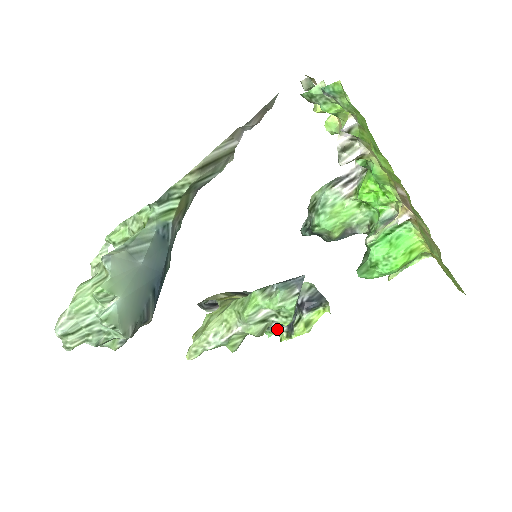
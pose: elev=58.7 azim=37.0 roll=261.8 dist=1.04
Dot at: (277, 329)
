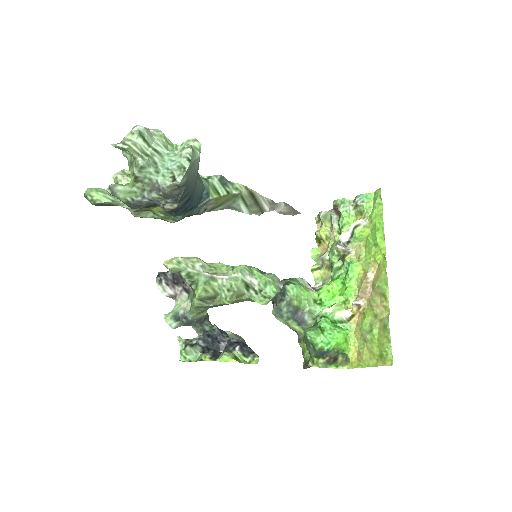
Dot at: (197, 355)
